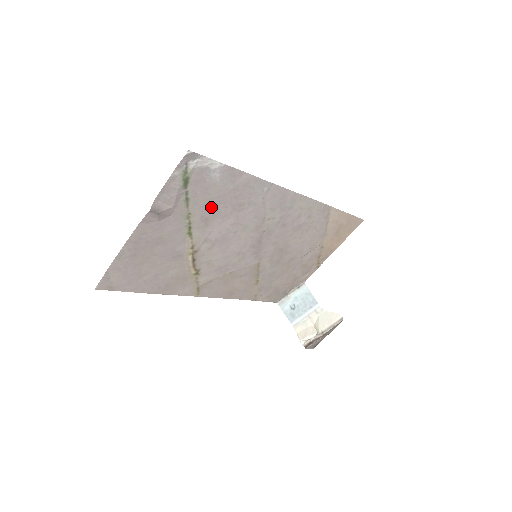
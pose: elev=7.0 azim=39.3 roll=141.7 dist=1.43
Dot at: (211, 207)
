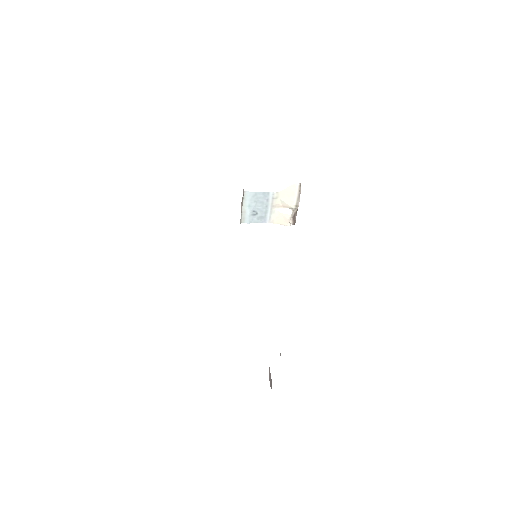
Dot at: occluded
